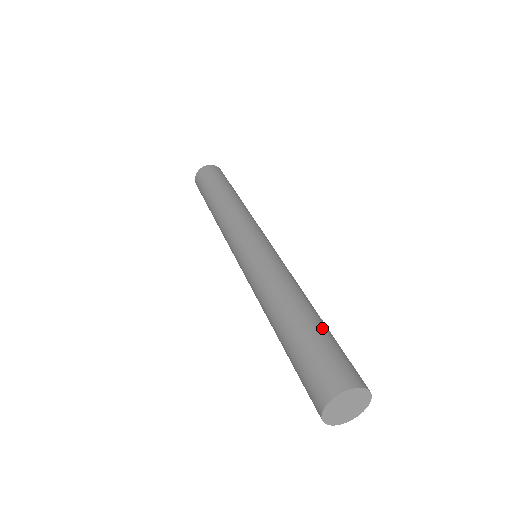
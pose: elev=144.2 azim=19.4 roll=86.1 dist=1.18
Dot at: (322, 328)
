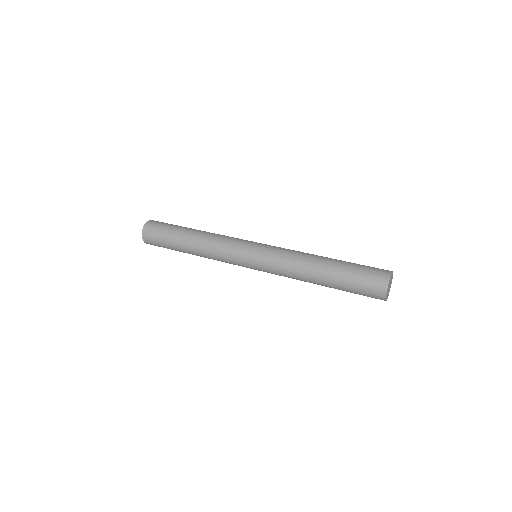
Dot at: (346, 262)
